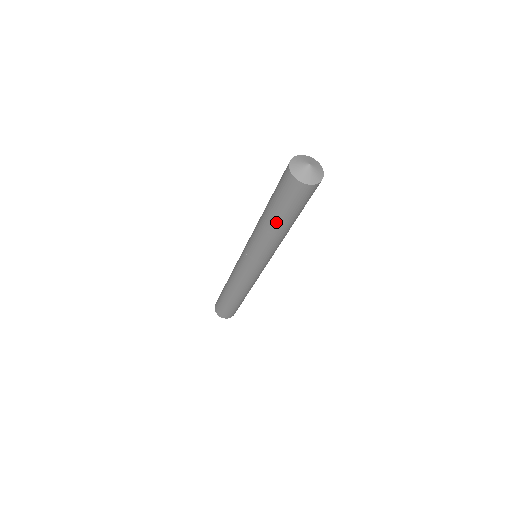
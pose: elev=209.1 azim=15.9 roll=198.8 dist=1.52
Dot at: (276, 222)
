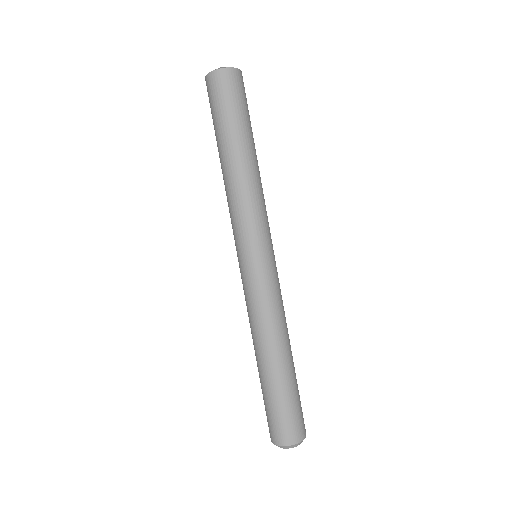
Dot at: (224, 148)
